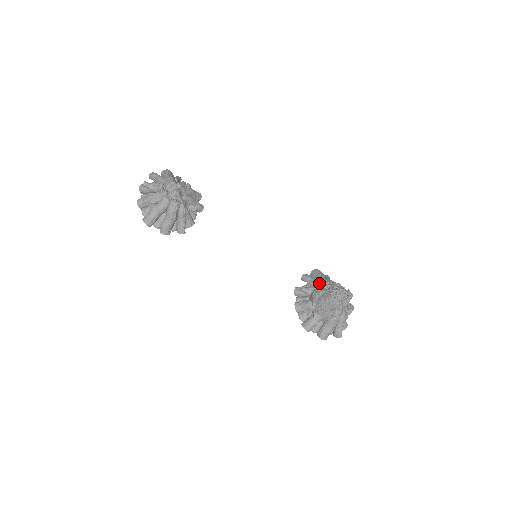
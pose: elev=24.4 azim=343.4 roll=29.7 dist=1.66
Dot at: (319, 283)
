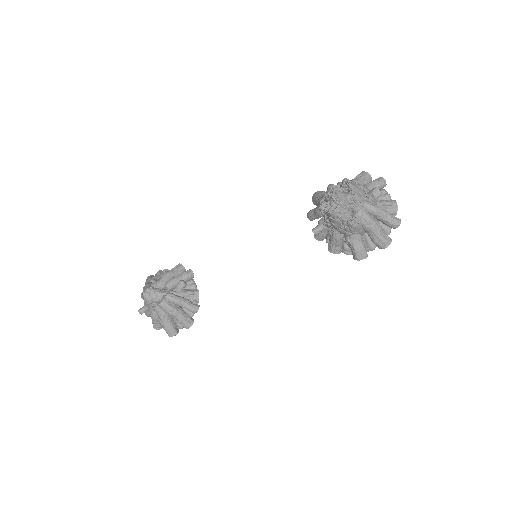
Dot at: occluded
